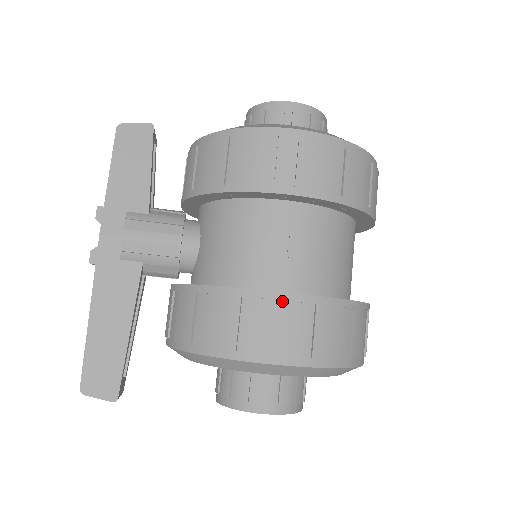
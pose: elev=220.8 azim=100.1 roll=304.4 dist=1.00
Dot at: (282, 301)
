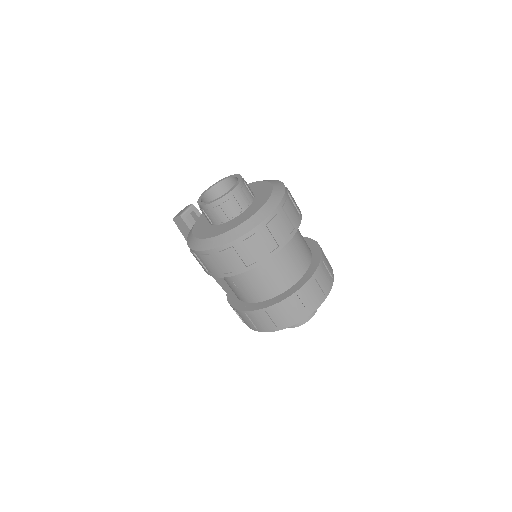
Dot at: (241, 313)
